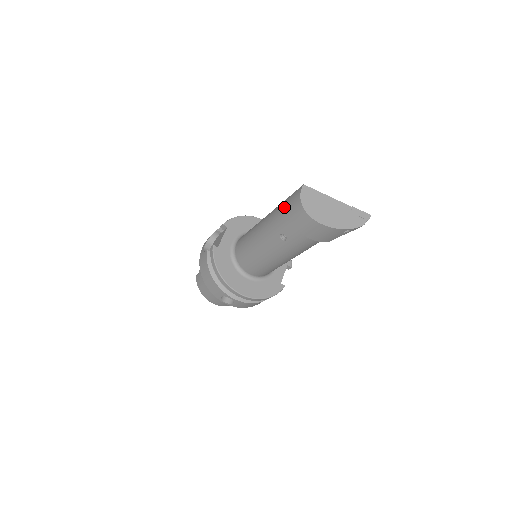
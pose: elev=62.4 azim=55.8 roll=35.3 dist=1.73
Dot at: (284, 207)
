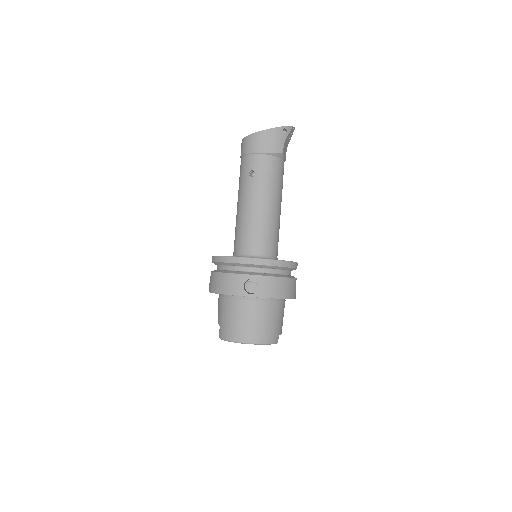
Dot at: occluded
